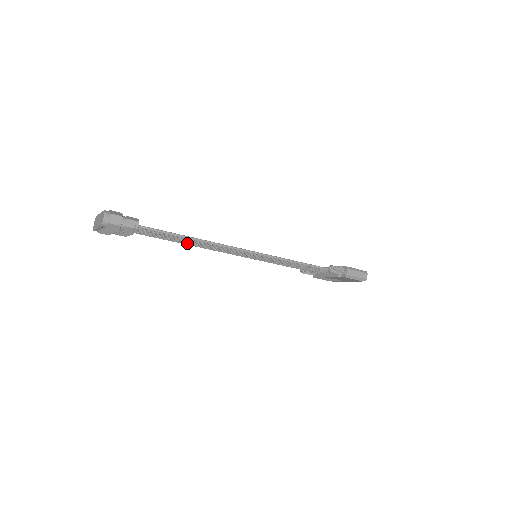
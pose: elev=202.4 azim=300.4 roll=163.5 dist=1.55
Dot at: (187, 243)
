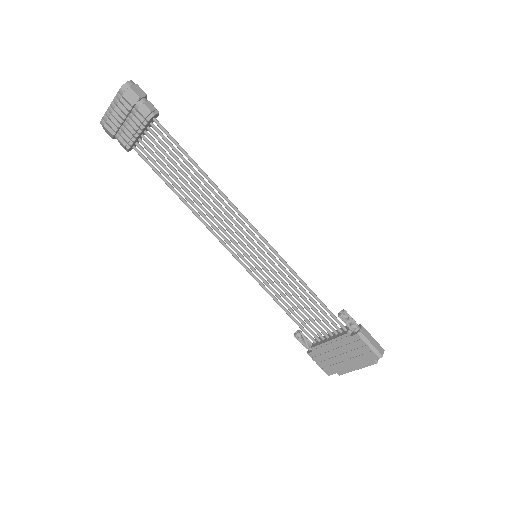
Dot at: (187, 197)
